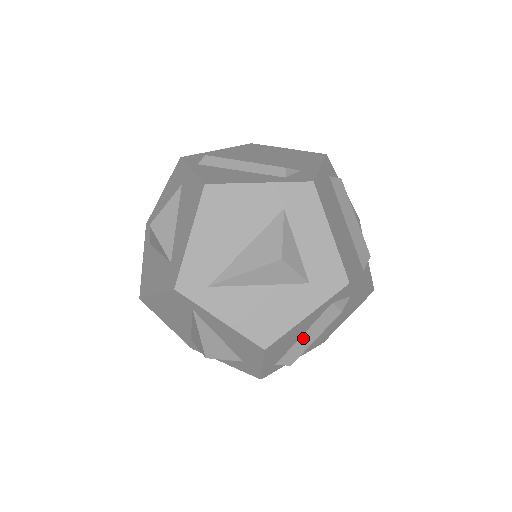
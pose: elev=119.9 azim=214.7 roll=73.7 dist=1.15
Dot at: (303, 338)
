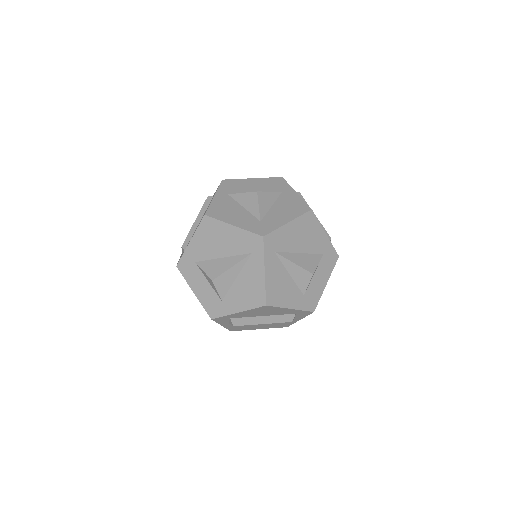
Dot at: (261, 318)
